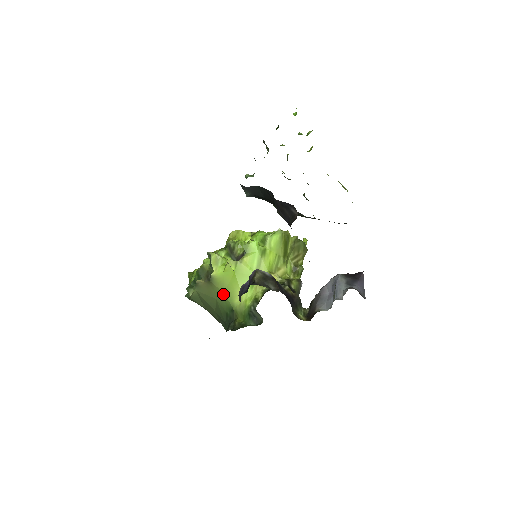
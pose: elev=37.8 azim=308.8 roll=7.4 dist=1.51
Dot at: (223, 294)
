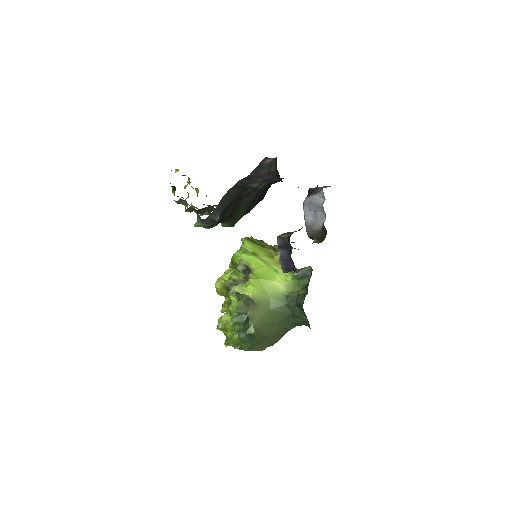
Dot at: (270, 299)
